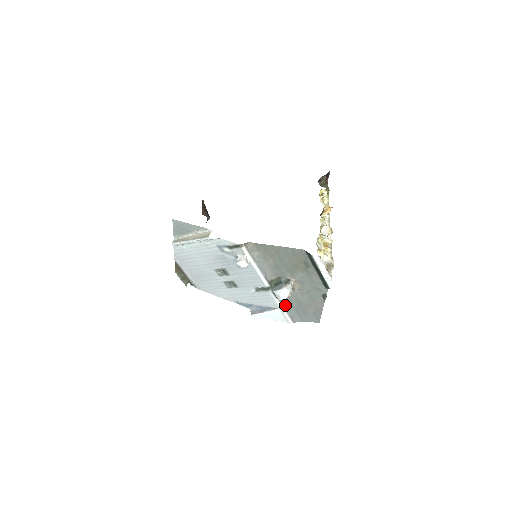
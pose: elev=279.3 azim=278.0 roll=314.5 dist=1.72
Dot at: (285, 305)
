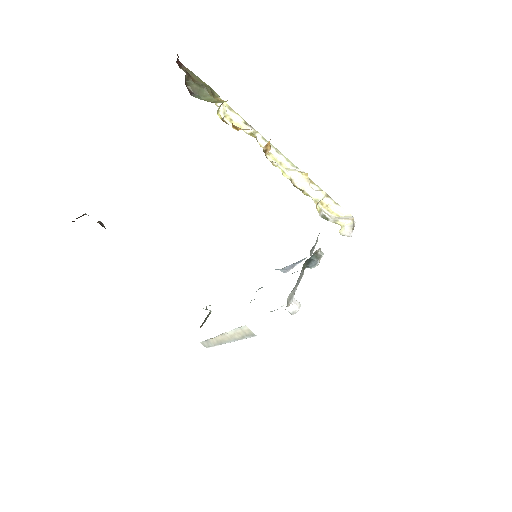
Dot at: (312, 250)
